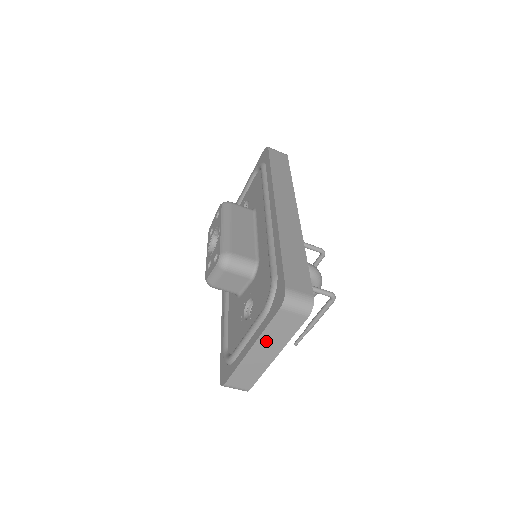
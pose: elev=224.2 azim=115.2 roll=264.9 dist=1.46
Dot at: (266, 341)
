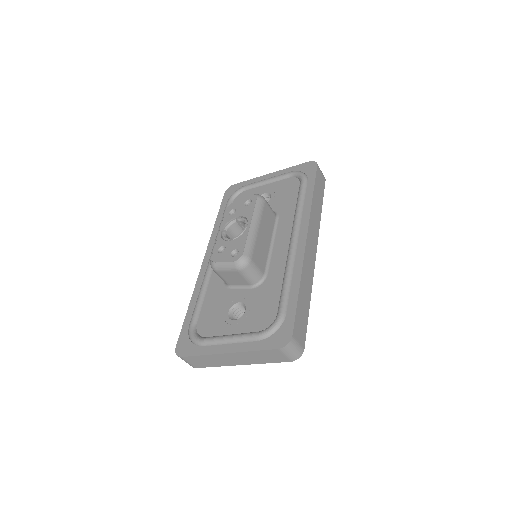
Dot at: (245, 356)
